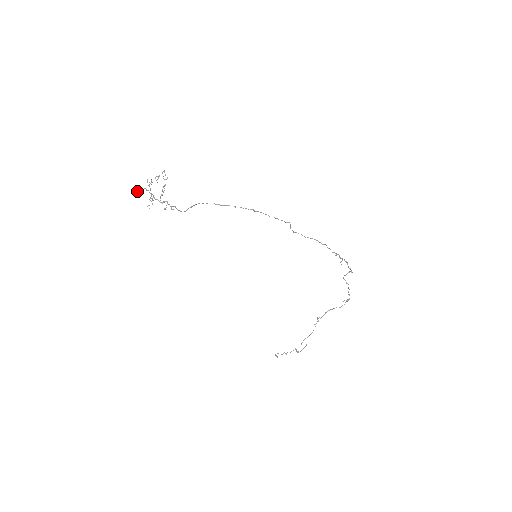
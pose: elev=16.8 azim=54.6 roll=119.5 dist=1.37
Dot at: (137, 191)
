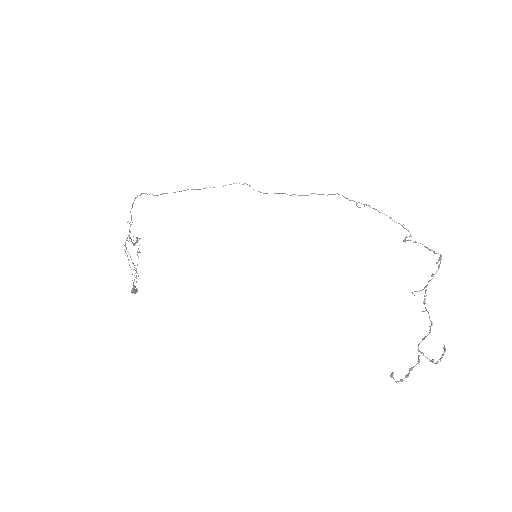
Dot at: (132, 289)
